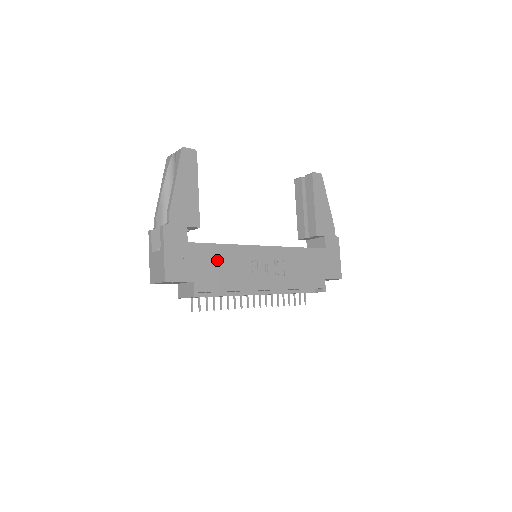
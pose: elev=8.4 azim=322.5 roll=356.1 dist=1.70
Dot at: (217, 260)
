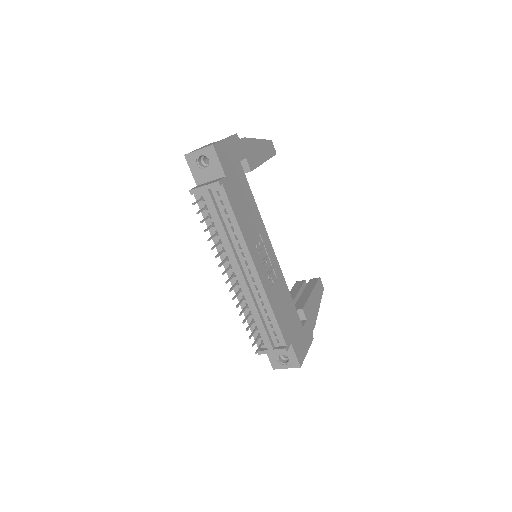
Dot at: (245, 198)
